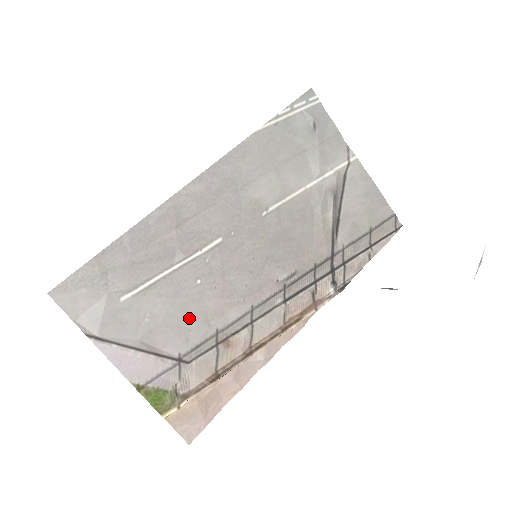
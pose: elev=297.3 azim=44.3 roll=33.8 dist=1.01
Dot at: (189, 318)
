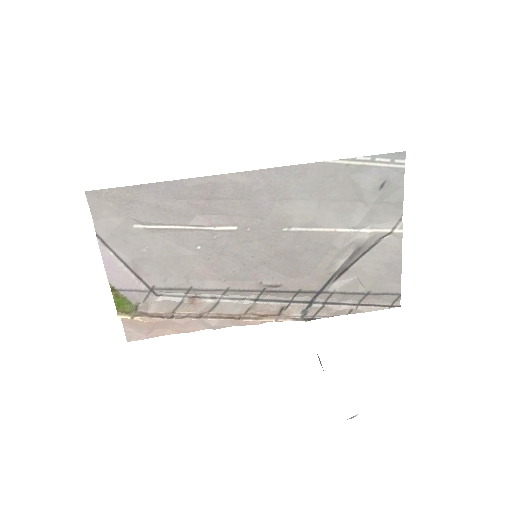
Dot at: (176, 267)
